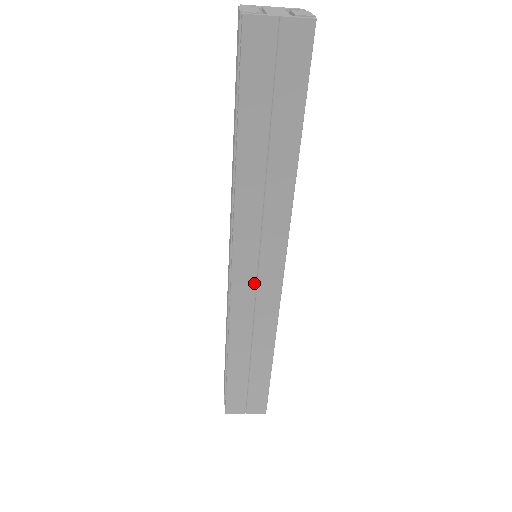
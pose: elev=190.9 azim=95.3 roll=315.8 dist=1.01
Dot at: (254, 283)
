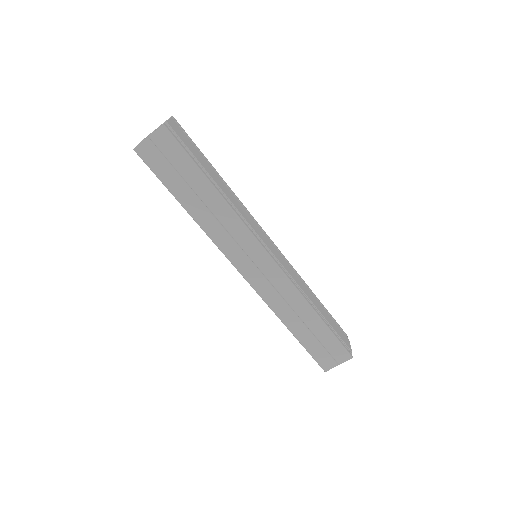
Dot at: (259, 273)
